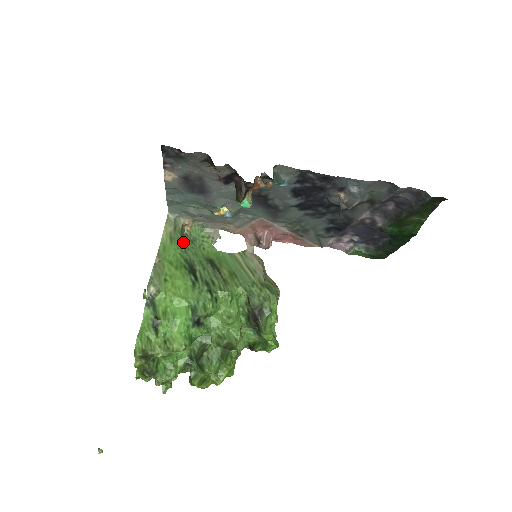
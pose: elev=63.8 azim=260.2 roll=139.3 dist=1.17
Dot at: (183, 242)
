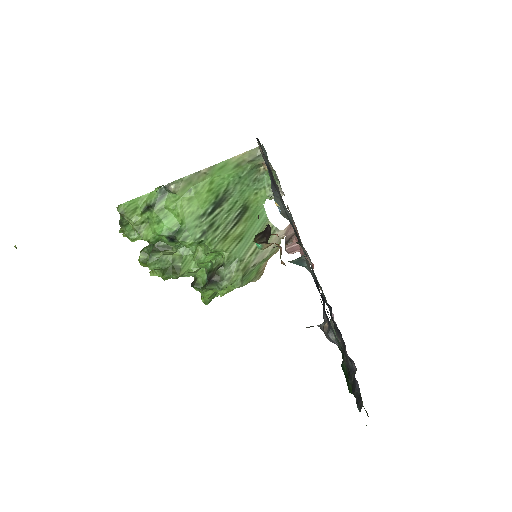
Dot at: (245, 175)
